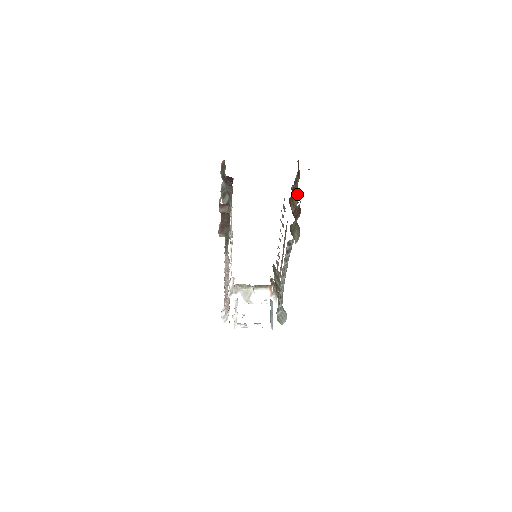
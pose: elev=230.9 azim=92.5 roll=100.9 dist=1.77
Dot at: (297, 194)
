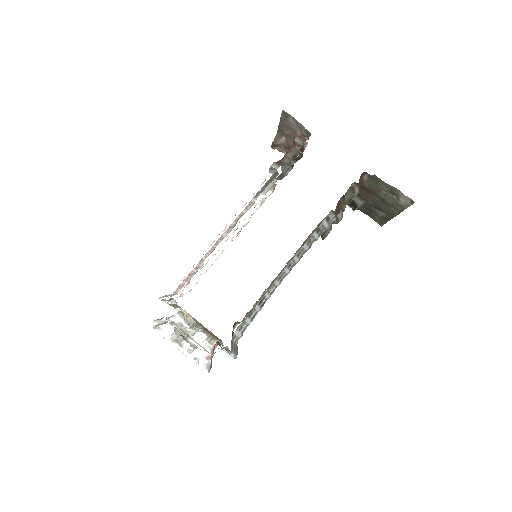
Dot at: occluded
